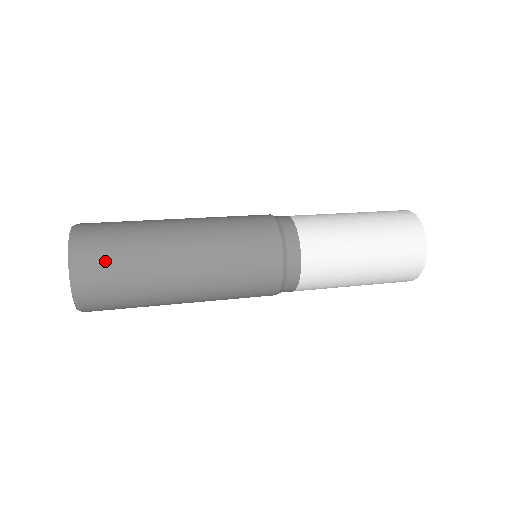
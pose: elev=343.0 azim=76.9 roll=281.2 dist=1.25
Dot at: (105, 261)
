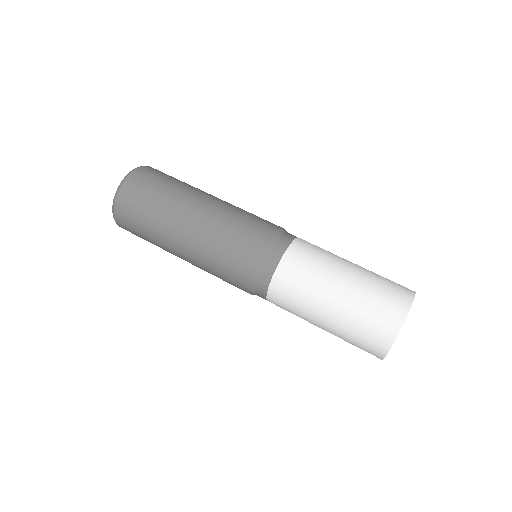
Dot at: occluded
